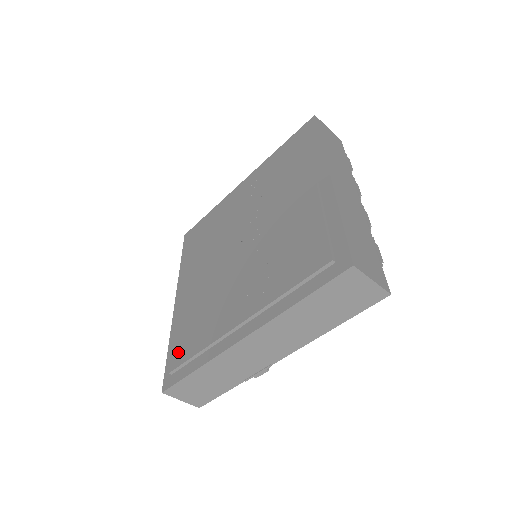
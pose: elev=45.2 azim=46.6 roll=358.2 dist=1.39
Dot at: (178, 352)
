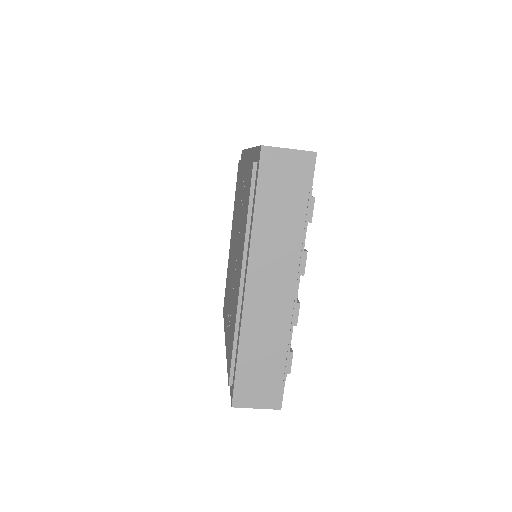
Dot at: (224, 302)
